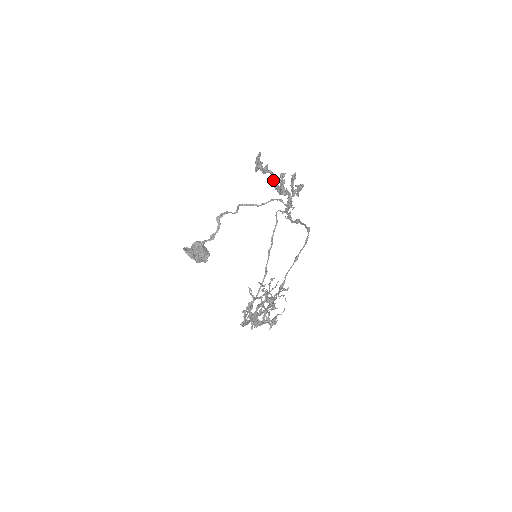
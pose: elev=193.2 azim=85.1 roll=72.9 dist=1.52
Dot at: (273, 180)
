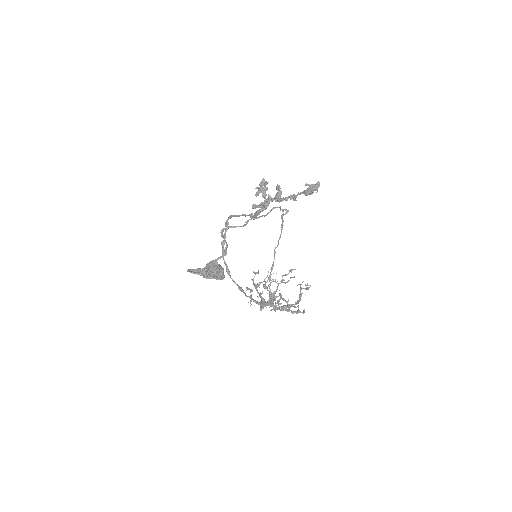
Dot at: occluded
